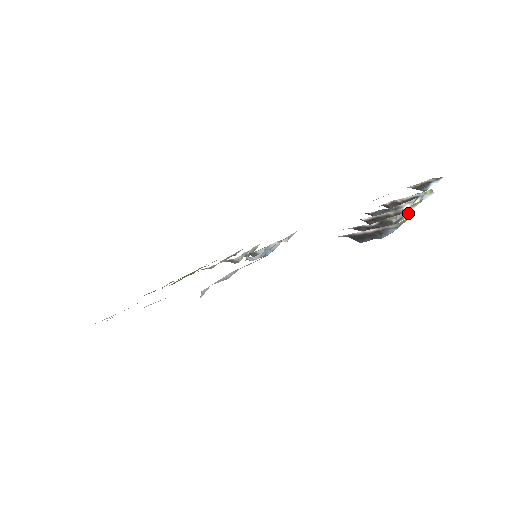
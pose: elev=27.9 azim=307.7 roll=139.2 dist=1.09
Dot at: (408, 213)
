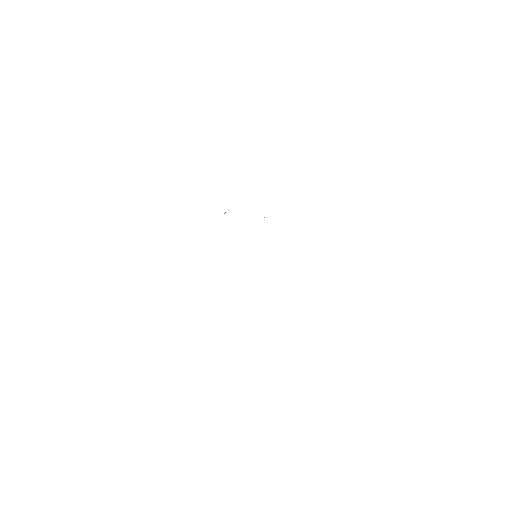
Dot at: occluded
